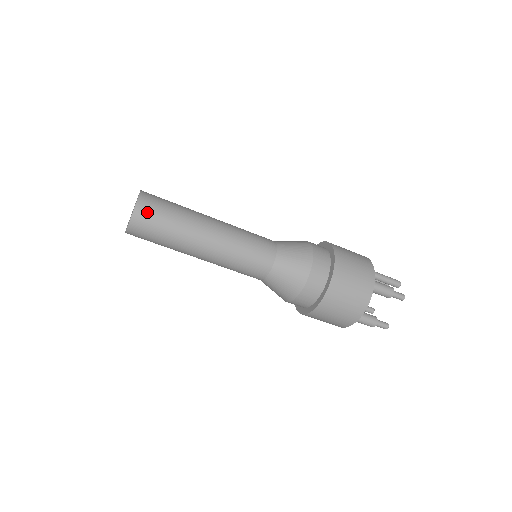
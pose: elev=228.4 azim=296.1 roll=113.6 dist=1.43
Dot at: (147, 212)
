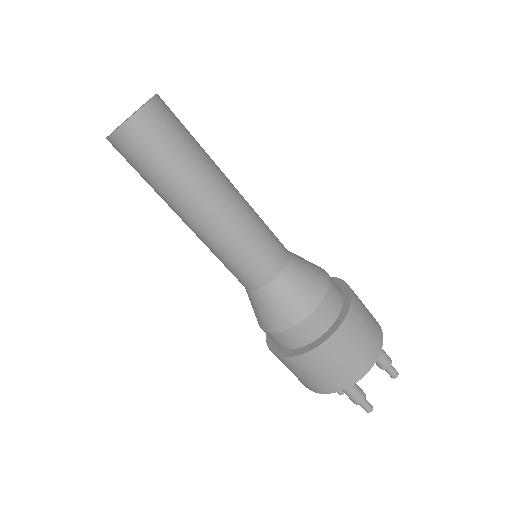
Dot at: (163, 117)
